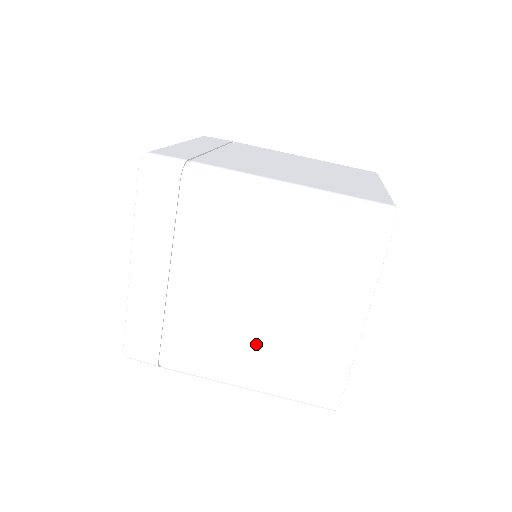
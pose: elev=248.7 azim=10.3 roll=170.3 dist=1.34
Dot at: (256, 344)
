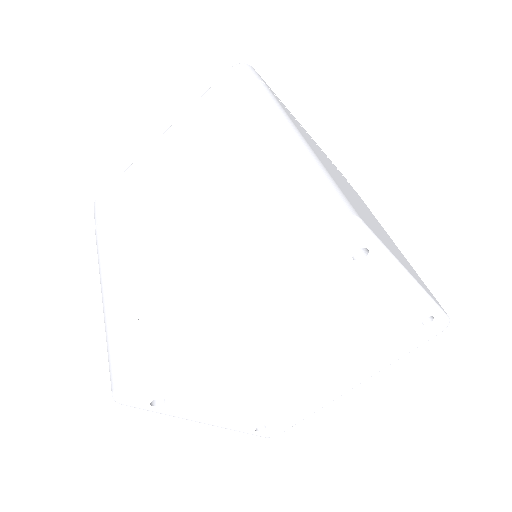
Dot at: (144, 259)
